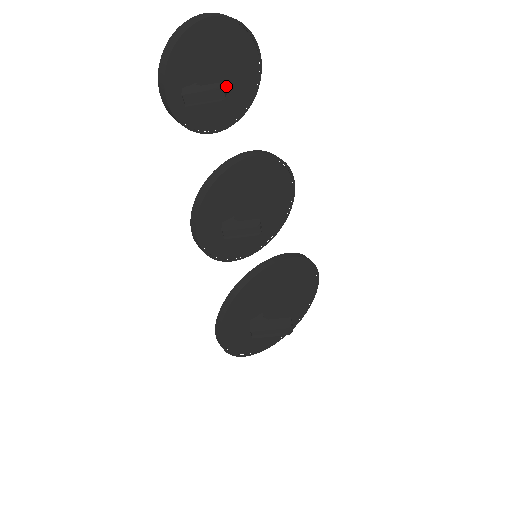
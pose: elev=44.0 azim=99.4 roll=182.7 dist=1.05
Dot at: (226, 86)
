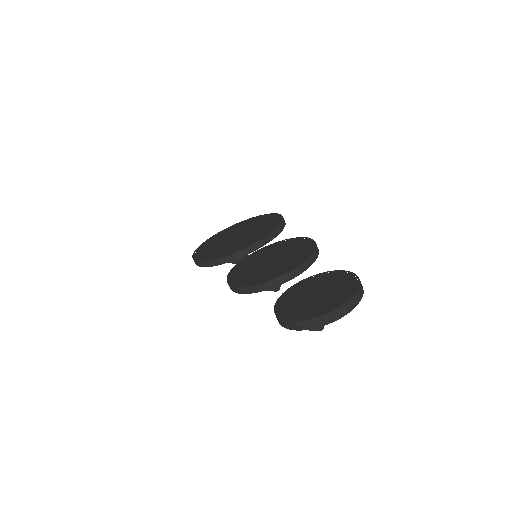
Dot at: occluded
